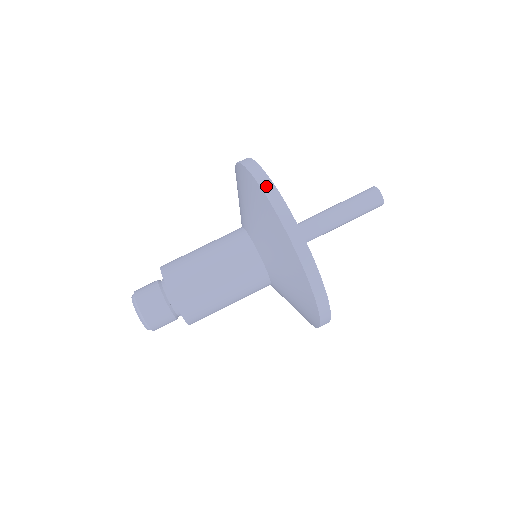
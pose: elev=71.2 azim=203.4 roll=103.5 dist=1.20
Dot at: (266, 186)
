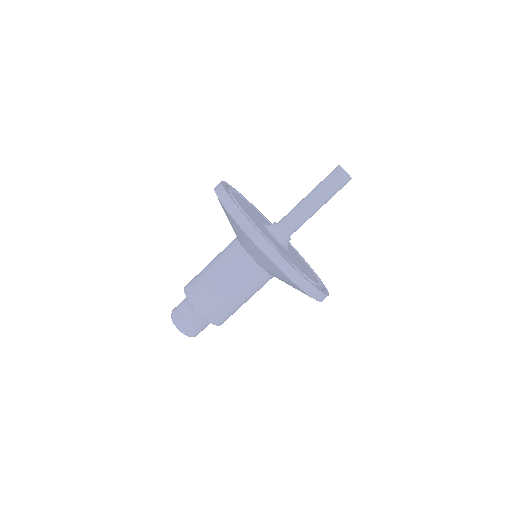
Dot at: (217, 189)
